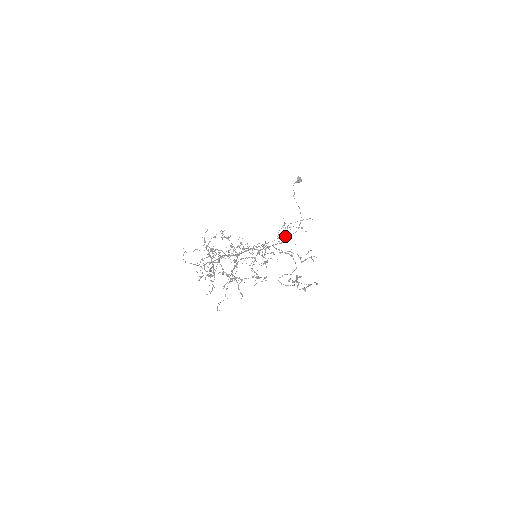
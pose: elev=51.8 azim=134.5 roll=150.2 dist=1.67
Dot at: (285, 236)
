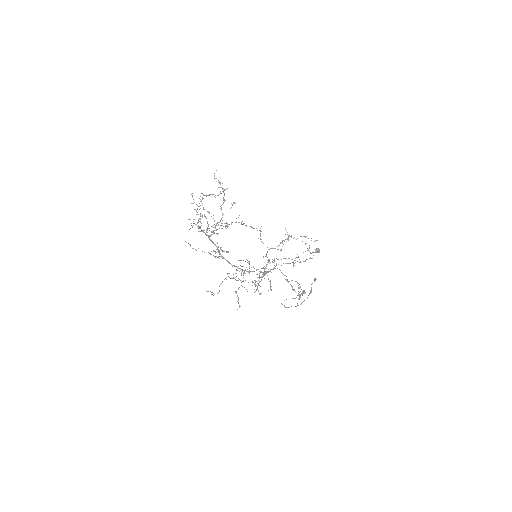
Dot at: occluded
